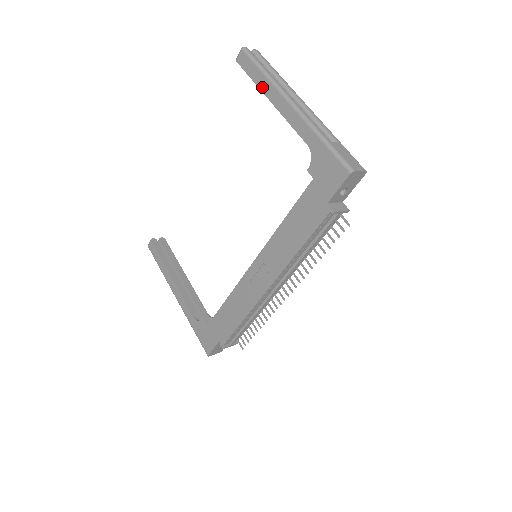
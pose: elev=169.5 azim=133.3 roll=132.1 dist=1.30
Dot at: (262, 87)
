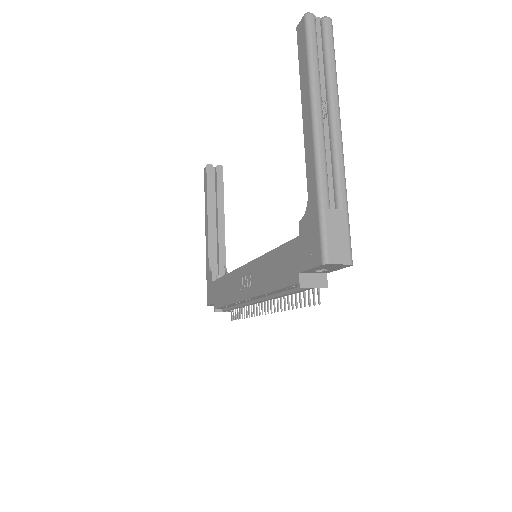
Dot at: (302, 84)
